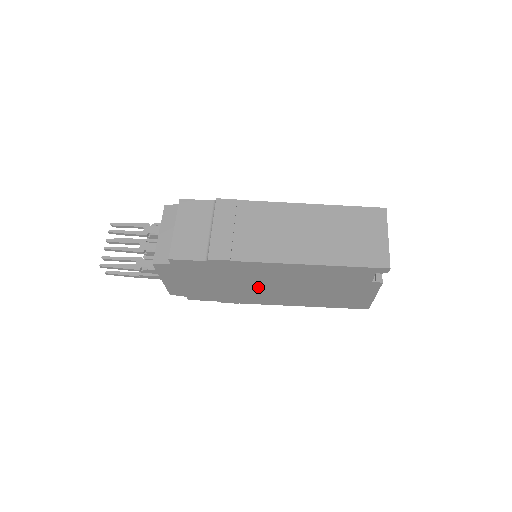
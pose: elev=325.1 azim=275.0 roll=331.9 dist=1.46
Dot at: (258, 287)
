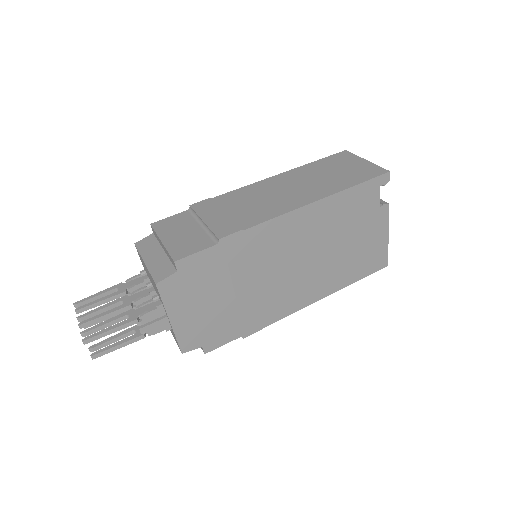
Dot at: (278, 277)
